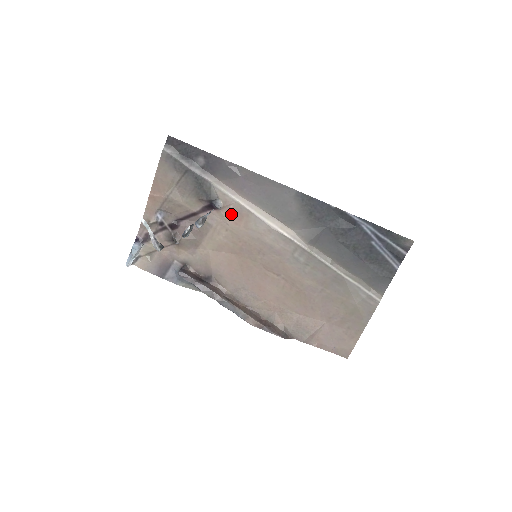
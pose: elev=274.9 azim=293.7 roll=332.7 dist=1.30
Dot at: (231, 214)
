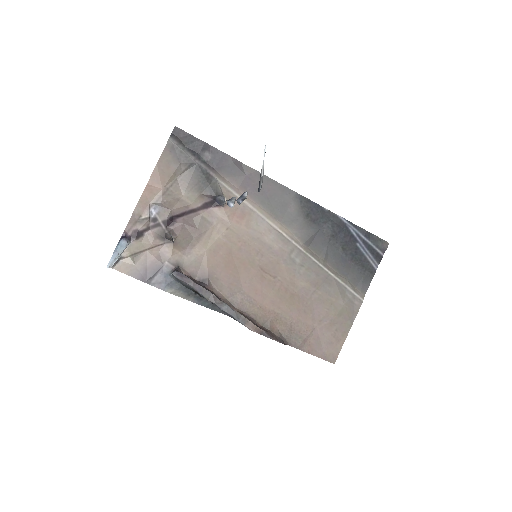
Dot at: (233, 212)
